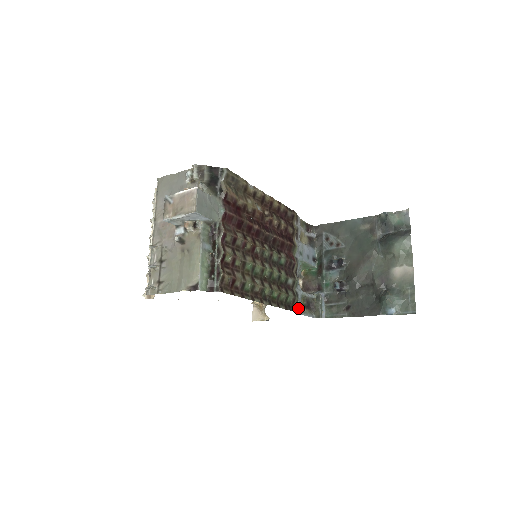
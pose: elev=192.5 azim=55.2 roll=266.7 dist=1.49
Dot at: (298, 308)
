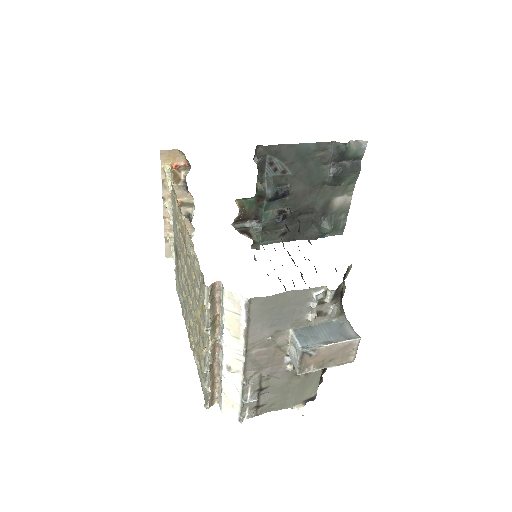
Dot at: occluded
